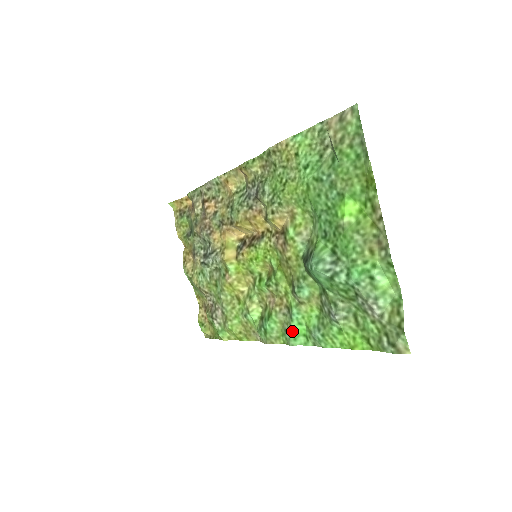
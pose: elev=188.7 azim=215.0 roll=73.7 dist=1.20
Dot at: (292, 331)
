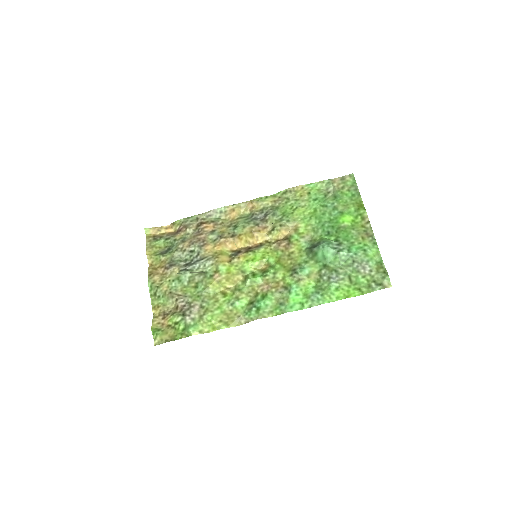
Dot at: (289, 301)
